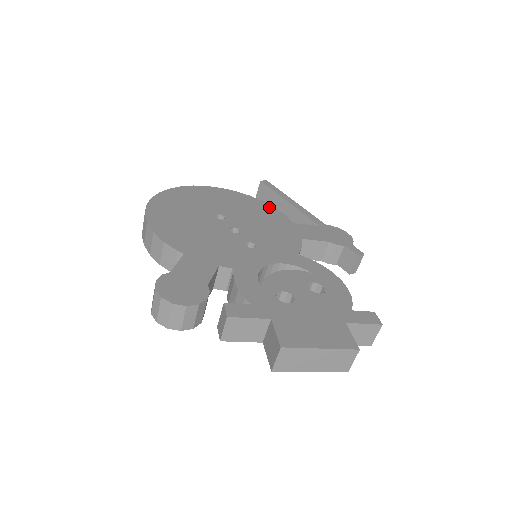
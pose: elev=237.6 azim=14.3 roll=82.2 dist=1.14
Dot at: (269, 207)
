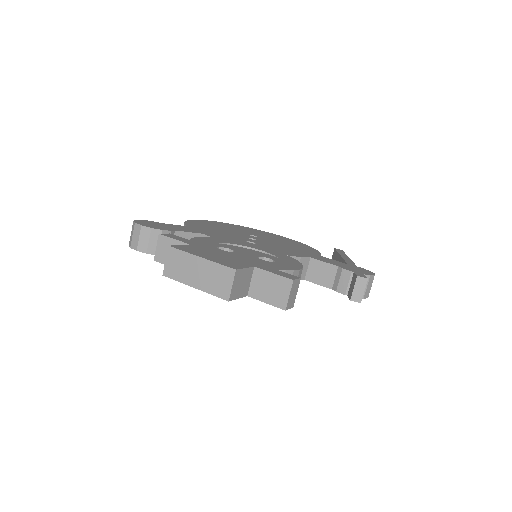
Dot at: (312, 249)
